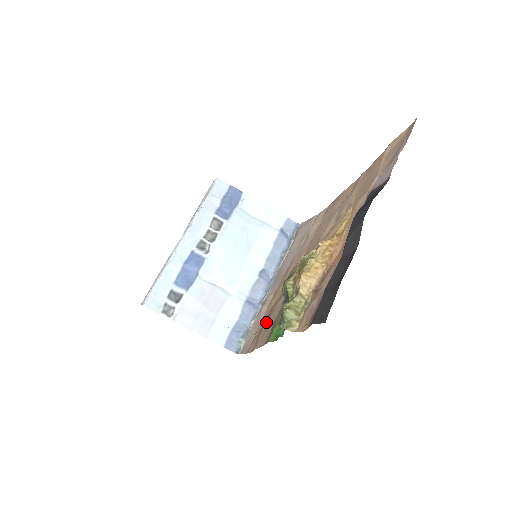
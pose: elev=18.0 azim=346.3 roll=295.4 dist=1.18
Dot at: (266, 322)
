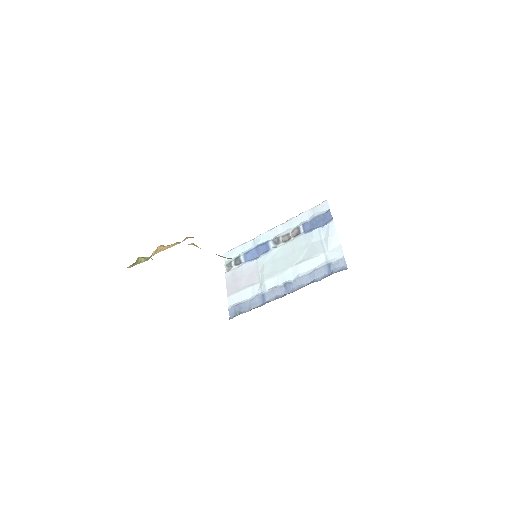
Dot at: occluded
